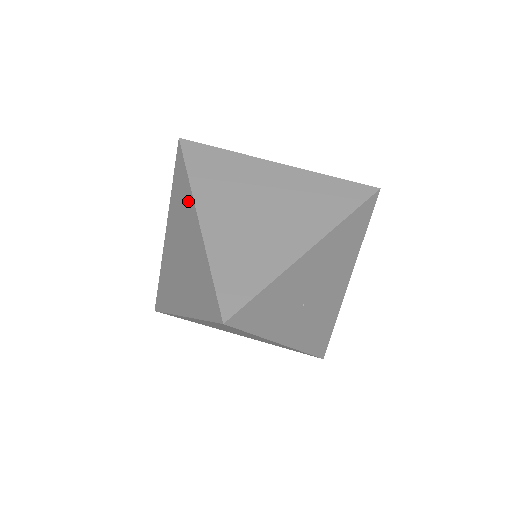
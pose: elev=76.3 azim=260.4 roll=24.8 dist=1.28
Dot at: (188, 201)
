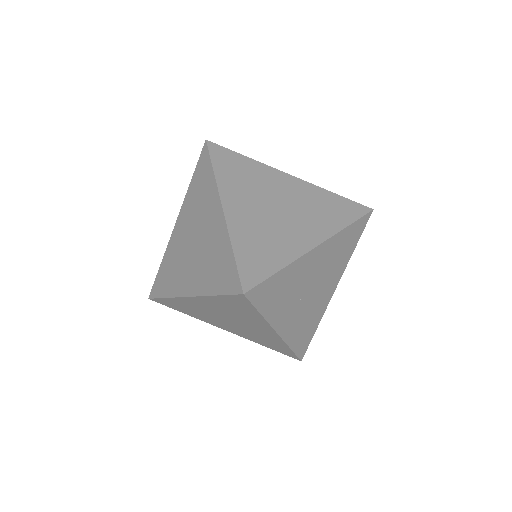
Dot at: (211, 192)
